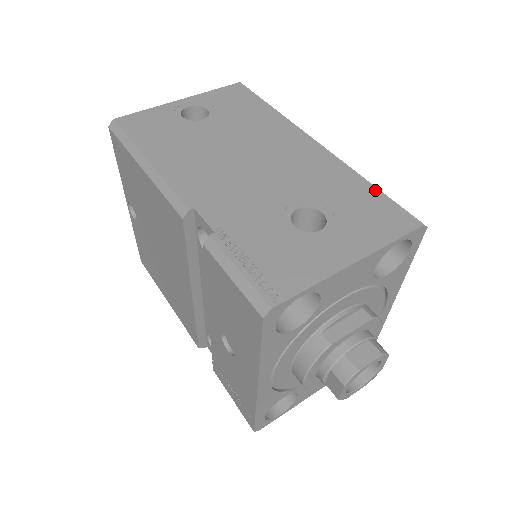
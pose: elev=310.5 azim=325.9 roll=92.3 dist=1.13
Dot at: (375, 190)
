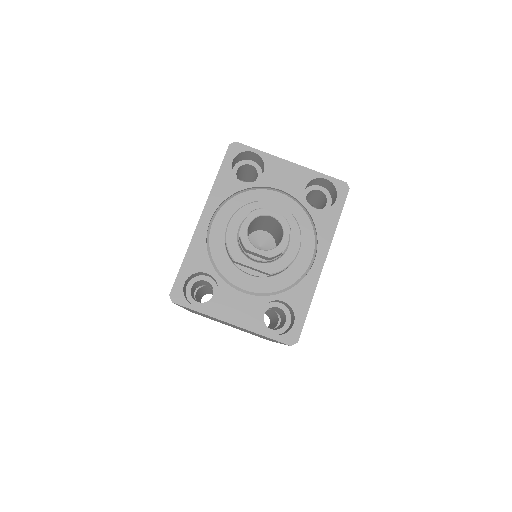
Dot at: occluded
